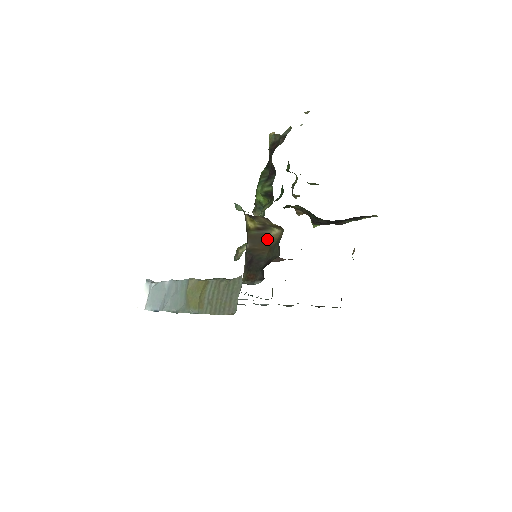
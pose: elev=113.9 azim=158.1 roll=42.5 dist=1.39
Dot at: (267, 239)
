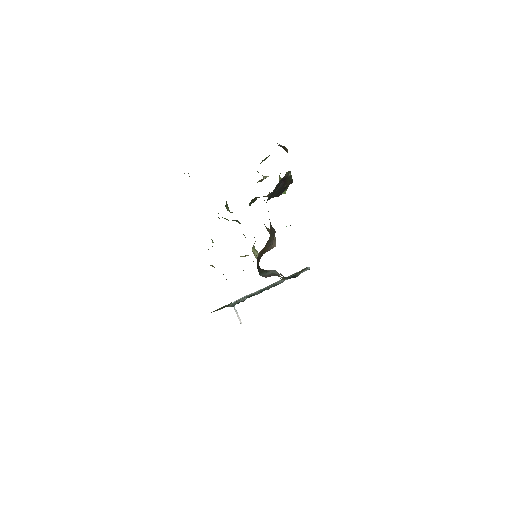
Dot at: occluded
